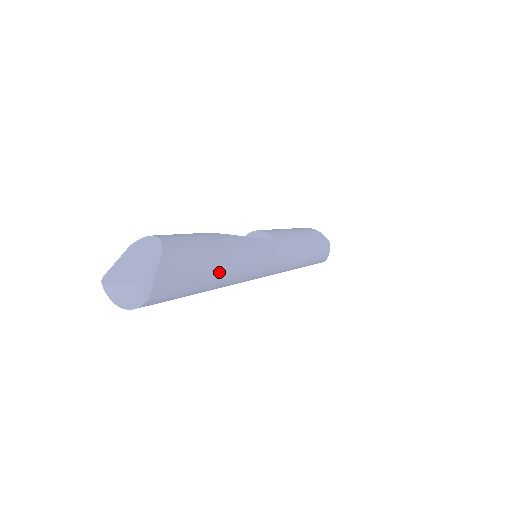
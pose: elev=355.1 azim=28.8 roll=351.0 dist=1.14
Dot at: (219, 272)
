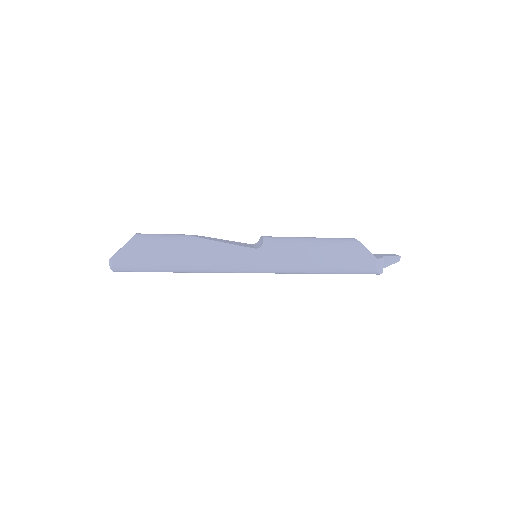
Dot at: (176, 264)
